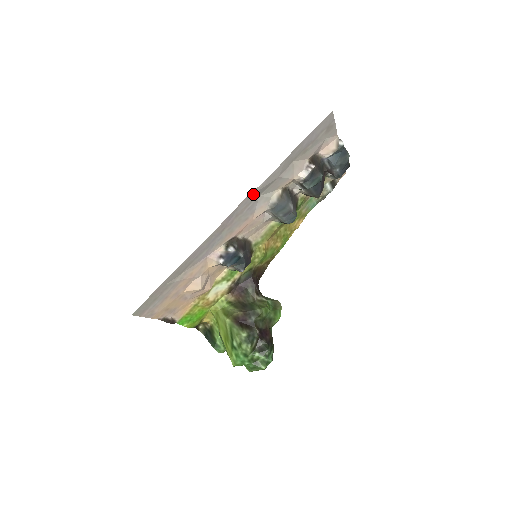
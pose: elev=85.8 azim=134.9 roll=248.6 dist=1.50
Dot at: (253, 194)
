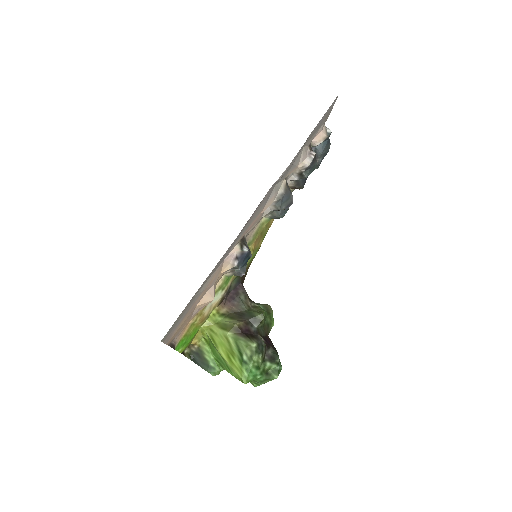
Dot at: (275, 182)
